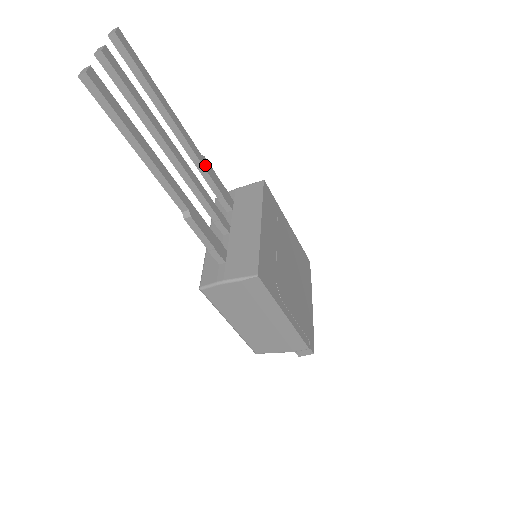
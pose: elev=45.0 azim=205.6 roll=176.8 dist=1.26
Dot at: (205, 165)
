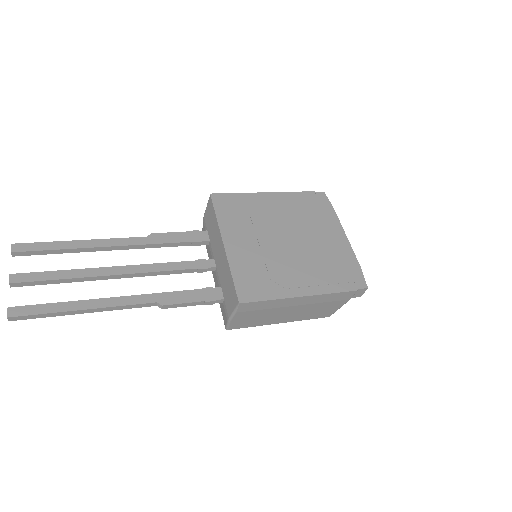
Dot at: (156, 240)
